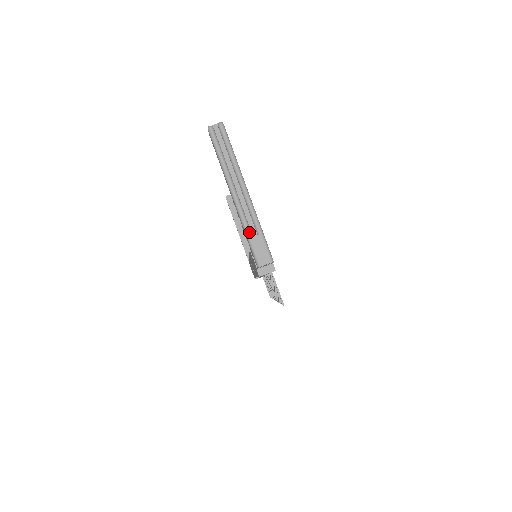
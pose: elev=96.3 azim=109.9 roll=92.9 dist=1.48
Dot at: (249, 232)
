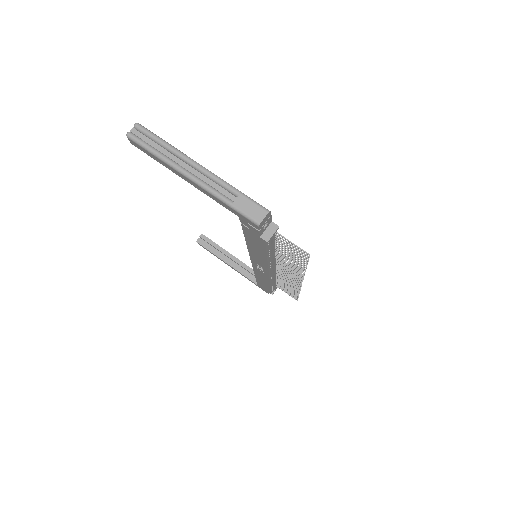
Dot at: (227, 200)
